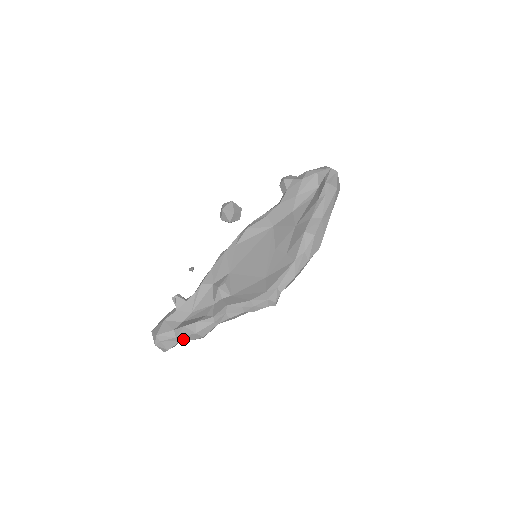
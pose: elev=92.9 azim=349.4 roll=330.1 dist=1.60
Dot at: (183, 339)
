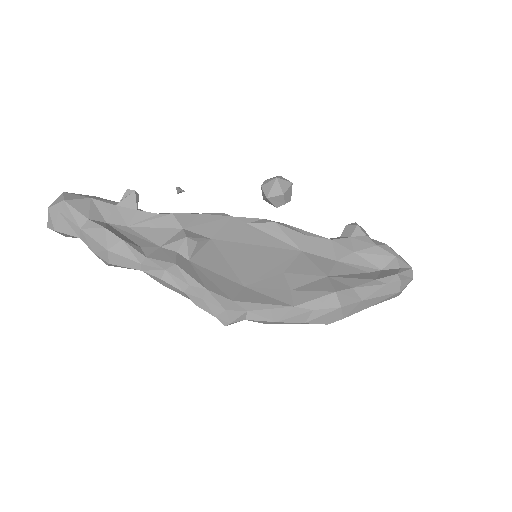
Dot at: (85, 239)
